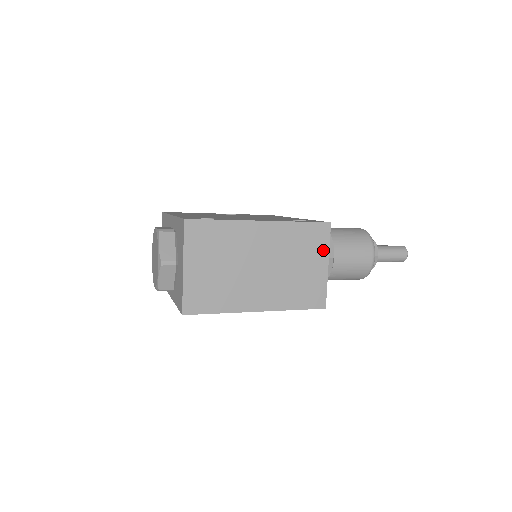
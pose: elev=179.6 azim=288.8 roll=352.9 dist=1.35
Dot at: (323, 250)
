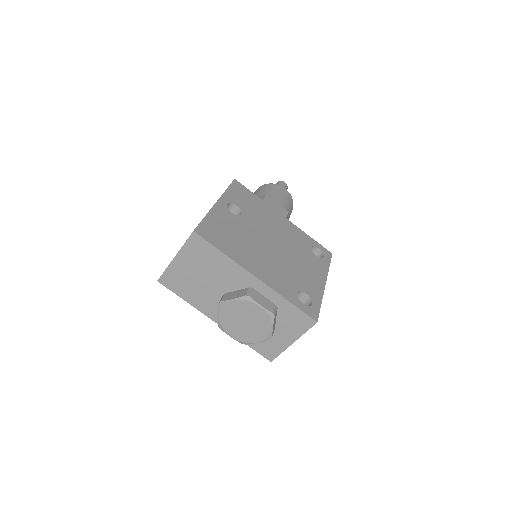
Dot at: occluded
